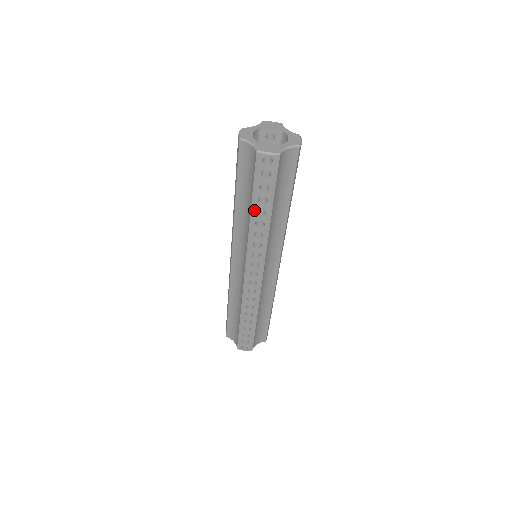
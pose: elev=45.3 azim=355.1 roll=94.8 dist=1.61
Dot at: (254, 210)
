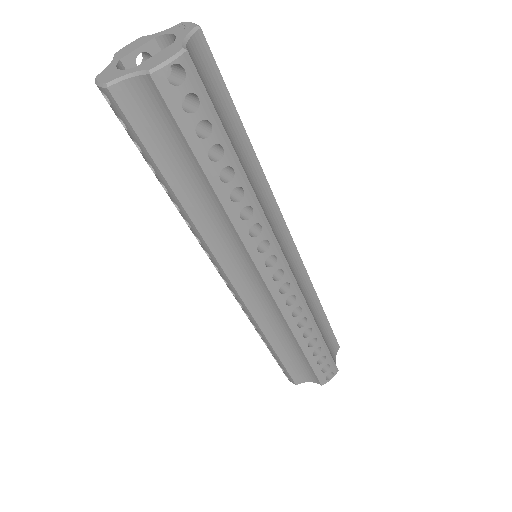
Dot at: (215, 180)
